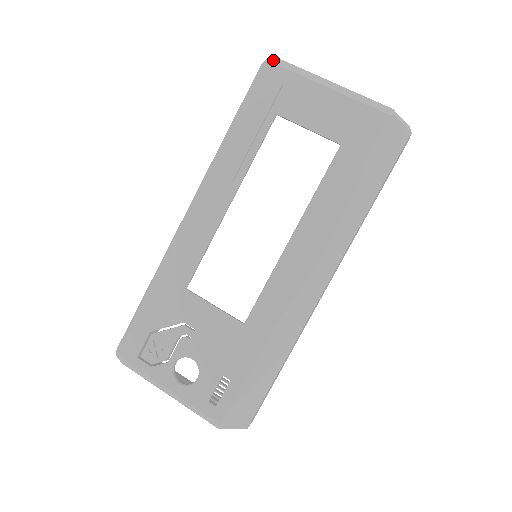
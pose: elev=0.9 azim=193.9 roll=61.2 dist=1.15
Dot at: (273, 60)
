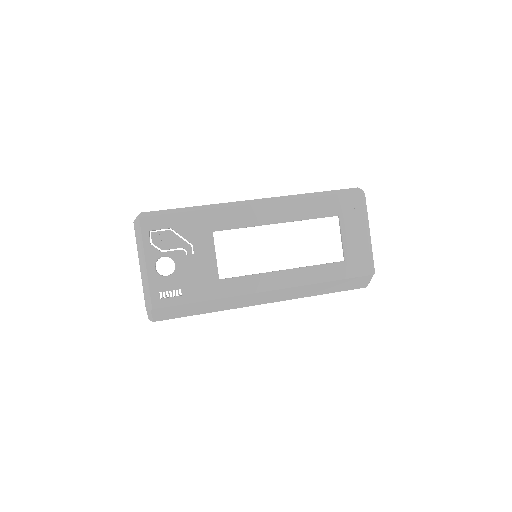
Dot at: (363, 193)
